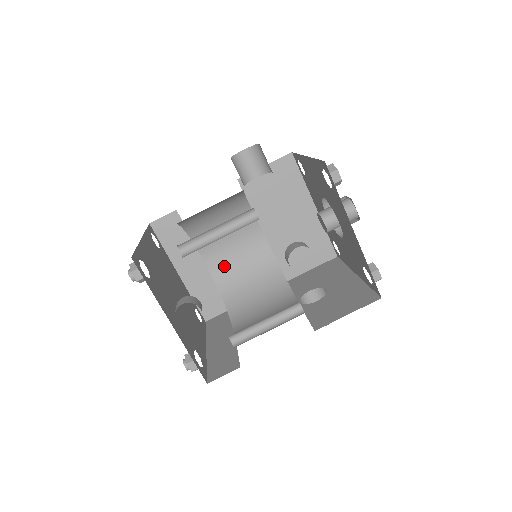
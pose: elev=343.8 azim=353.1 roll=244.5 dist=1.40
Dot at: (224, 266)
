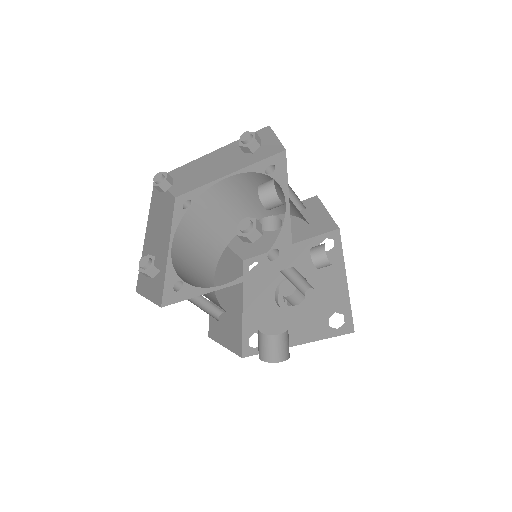
Dot at: (183, 266)
